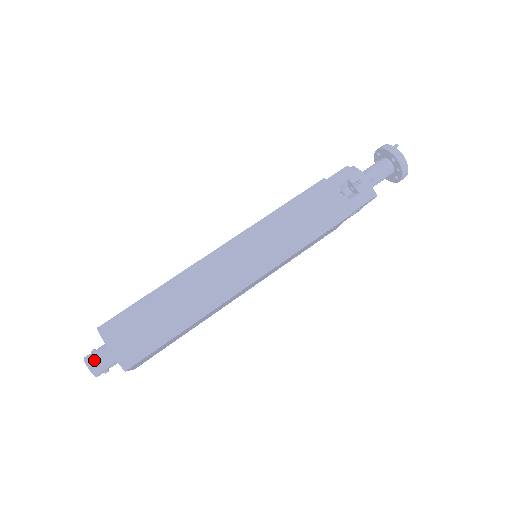
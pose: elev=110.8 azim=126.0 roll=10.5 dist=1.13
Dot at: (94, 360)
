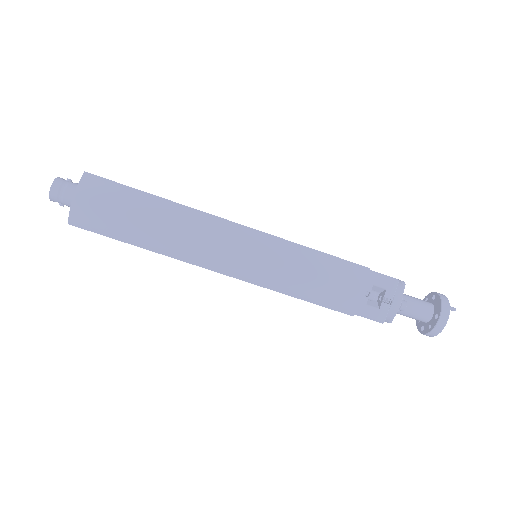
Dot at: (60, 188)
